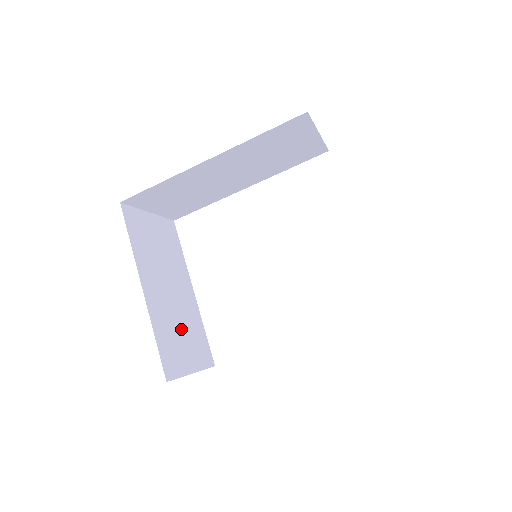
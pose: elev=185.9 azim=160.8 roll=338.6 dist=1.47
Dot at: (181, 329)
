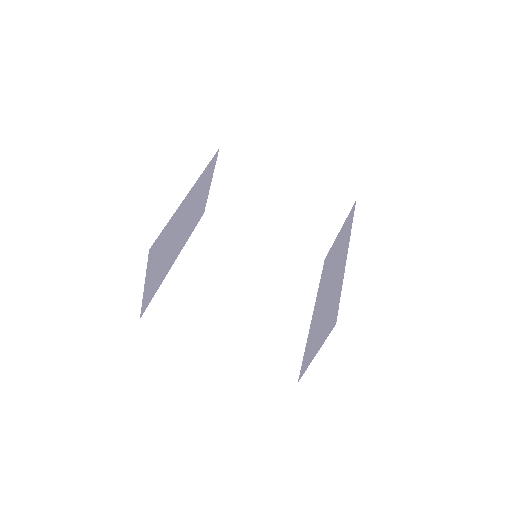
Dot at: occluded
